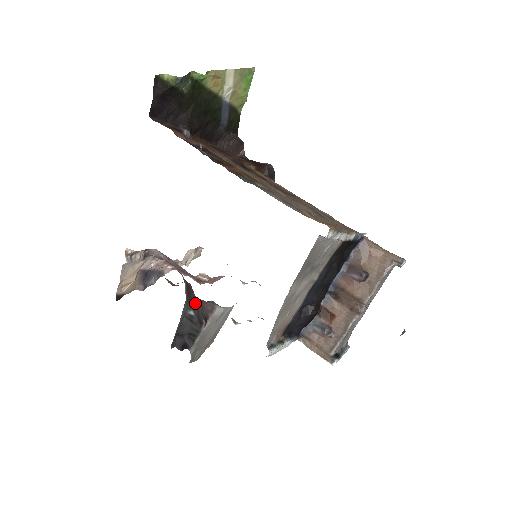
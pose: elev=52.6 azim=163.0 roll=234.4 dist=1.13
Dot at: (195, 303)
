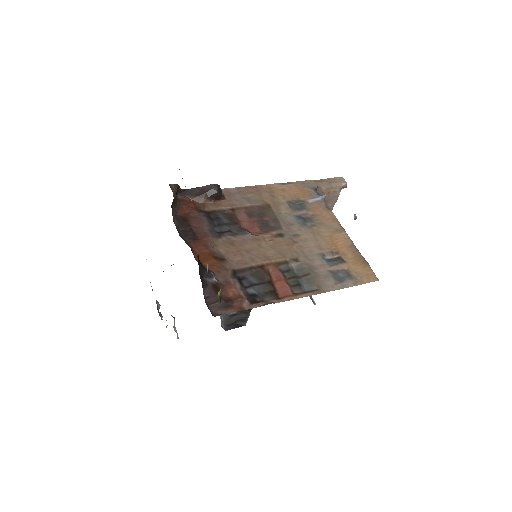
Dot at: occluded
